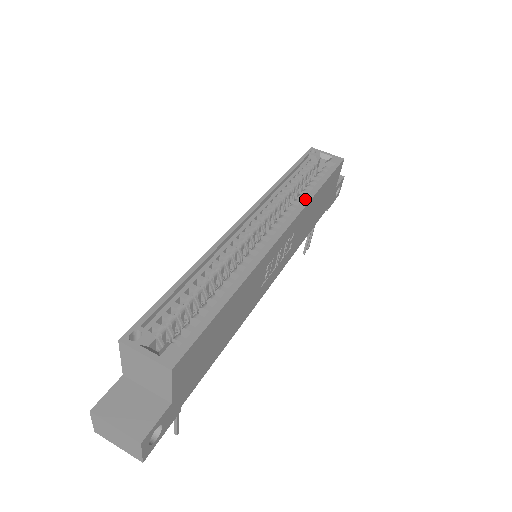
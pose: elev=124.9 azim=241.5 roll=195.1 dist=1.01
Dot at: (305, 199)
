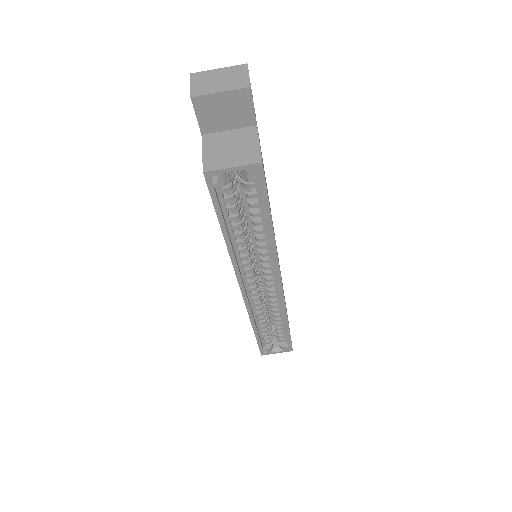
Dot at: (267, 243)
